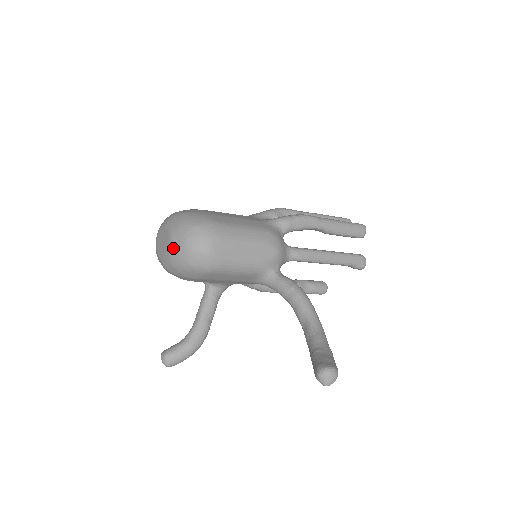
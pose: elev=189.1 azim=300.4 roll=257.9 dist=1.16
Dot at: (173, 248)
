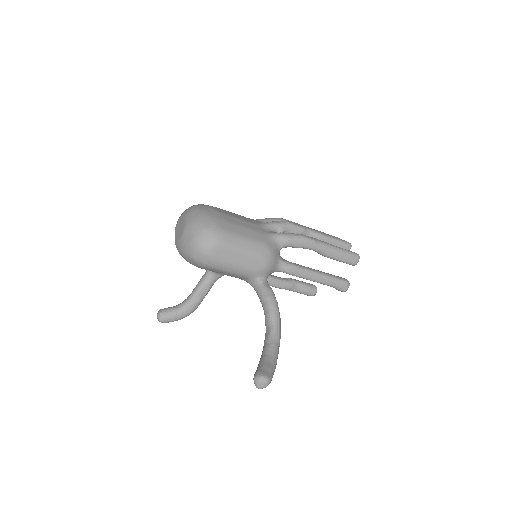
Dot at: (184, 239)
